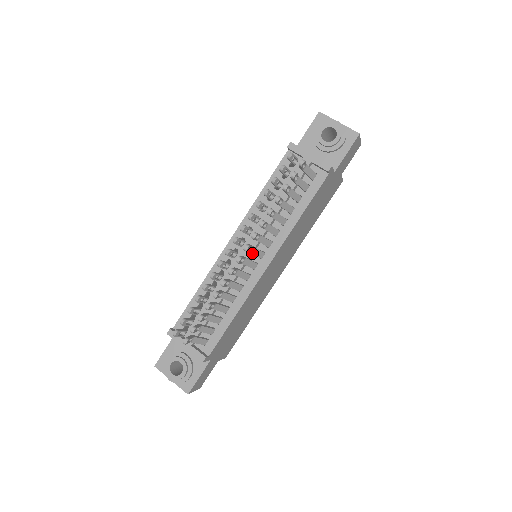
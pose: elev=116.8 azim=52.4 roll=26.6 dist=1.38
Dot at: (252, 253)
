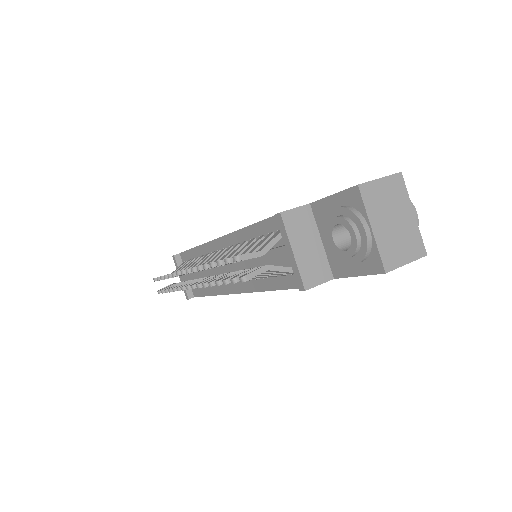
Dot at: occluded
